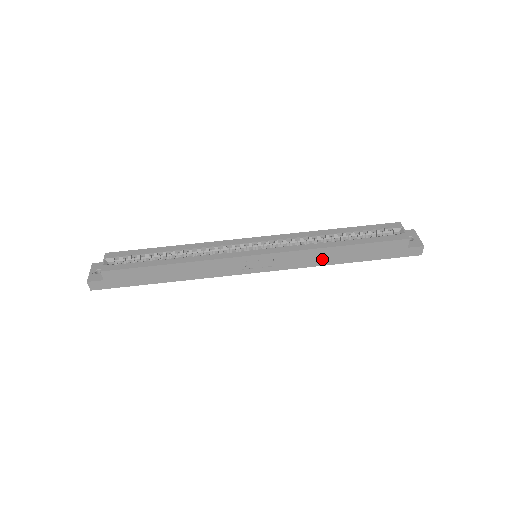
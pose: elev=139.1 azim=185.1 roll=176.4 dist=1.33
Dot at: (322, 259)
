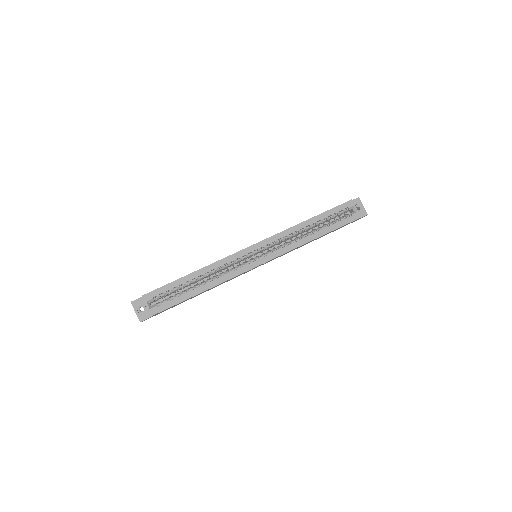
Dot at: (303, 245)
